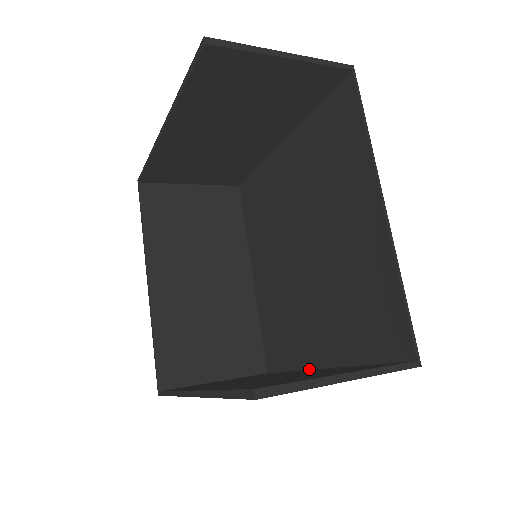
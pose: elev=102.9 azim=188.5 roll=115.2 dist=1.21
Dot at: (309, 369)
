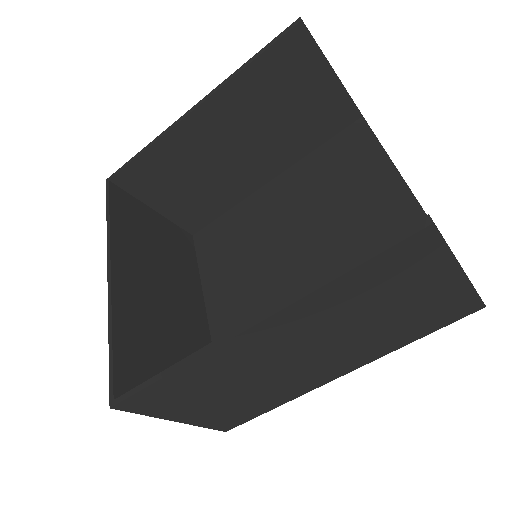
Dot at: occluded
